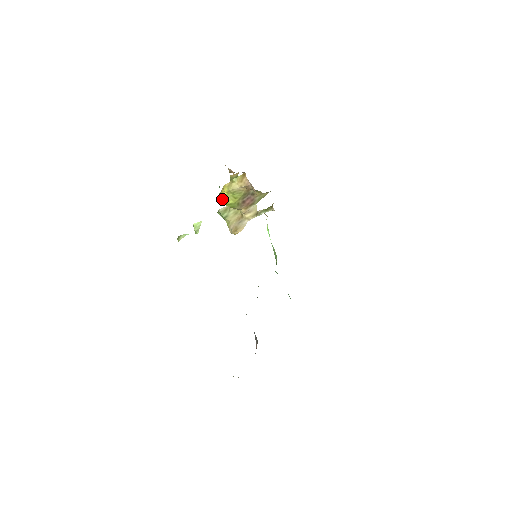
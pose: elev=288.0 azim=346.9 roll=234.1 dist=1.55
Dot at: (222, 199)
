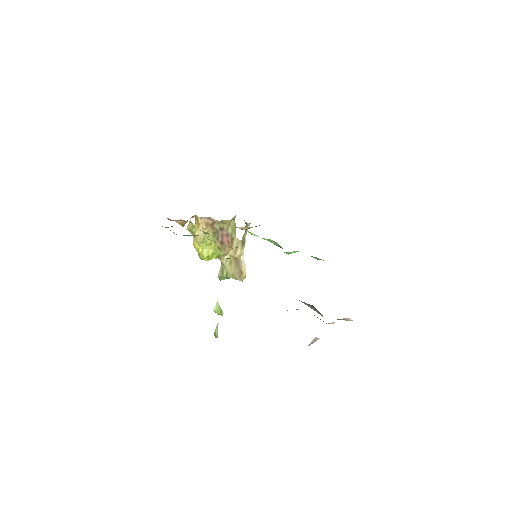
Dot at: (202, 256)
